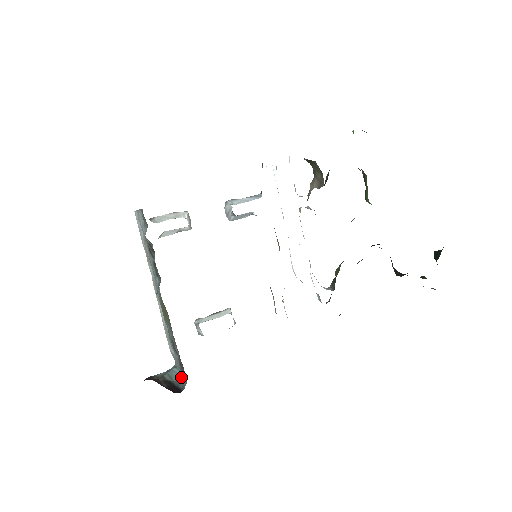
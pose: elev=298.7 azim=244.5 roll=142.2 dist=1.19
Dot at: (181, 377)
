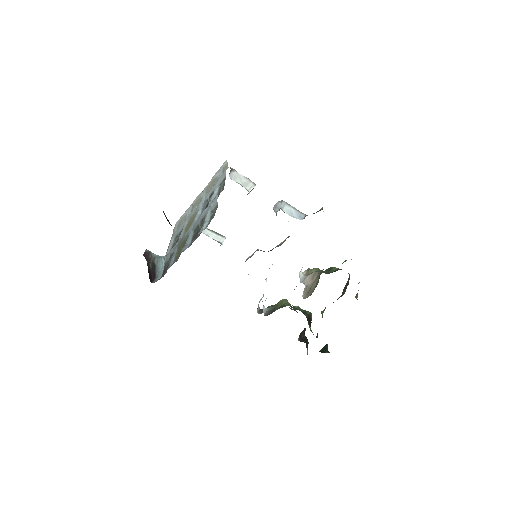
Dot at: (162, 267)
